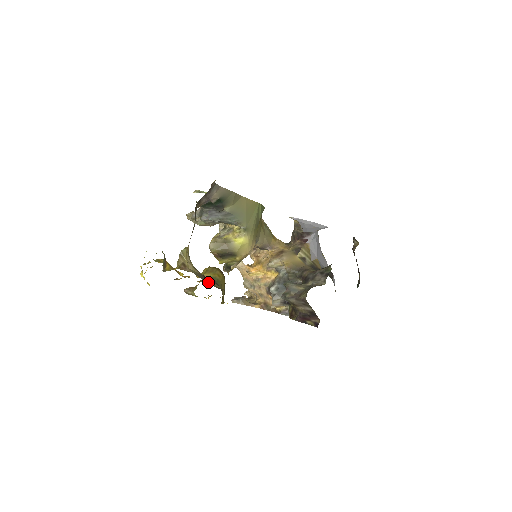
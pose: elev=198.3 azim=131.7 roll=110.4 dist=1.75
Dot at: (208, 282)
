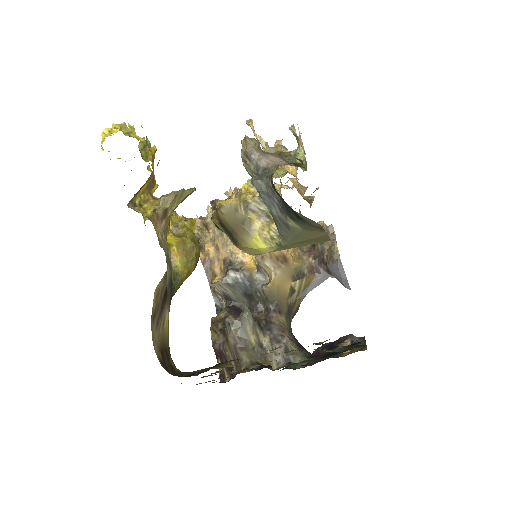
Dot at: (158, 326)
